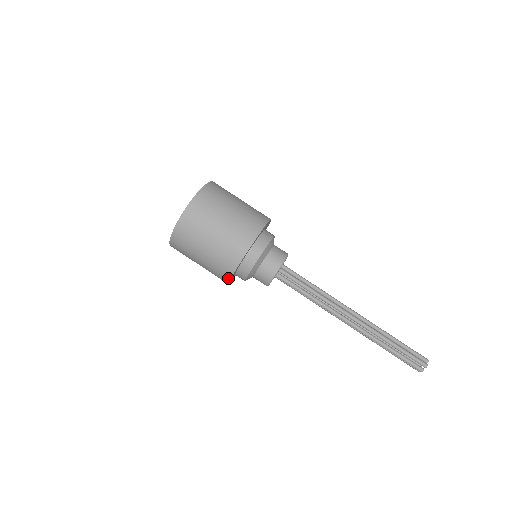
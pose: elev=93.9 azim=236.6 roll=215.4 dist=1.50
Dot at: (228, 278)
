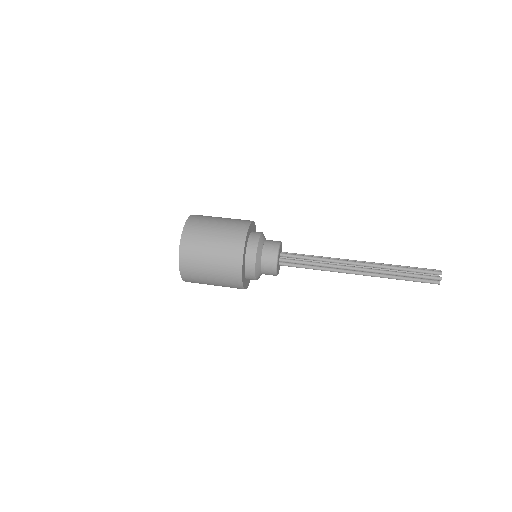
Dot at: (245, 232)
